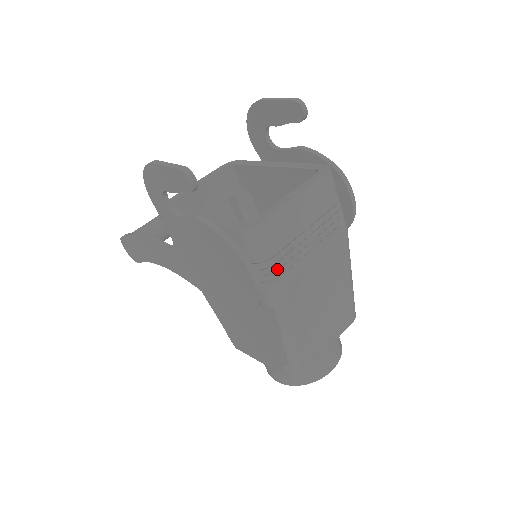
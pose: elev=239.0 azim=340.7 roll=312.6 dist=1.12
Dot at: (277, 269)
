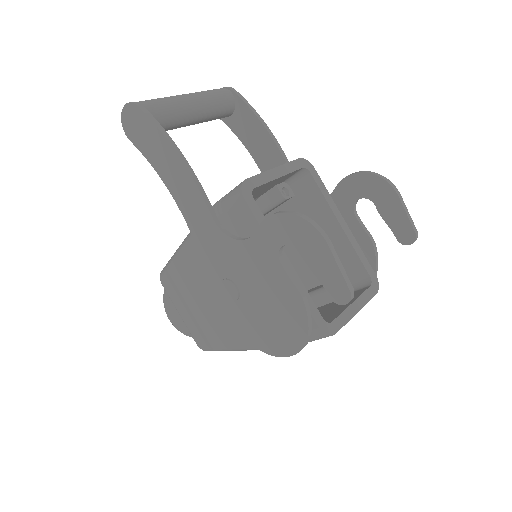
Dot at: occluded
